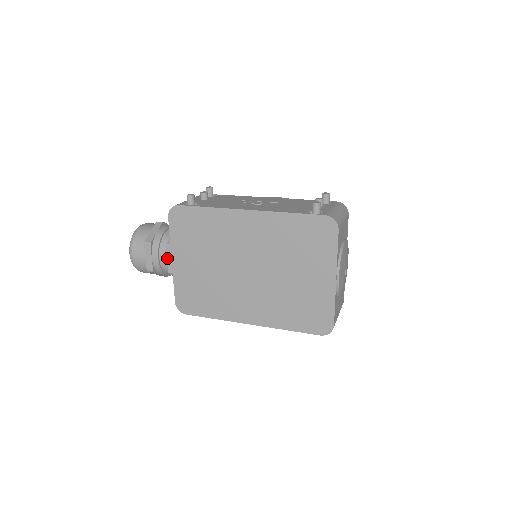
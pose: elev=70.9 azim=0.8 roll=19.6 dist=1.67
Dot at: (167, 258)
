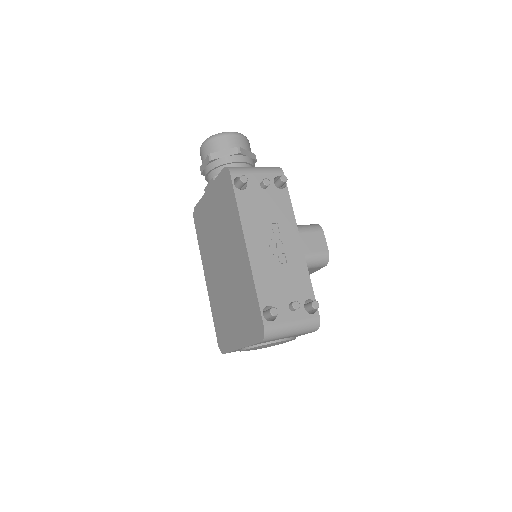
Dot at: (209, 183)
